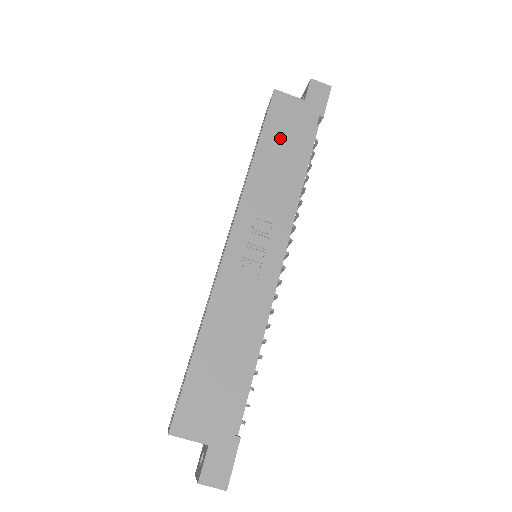
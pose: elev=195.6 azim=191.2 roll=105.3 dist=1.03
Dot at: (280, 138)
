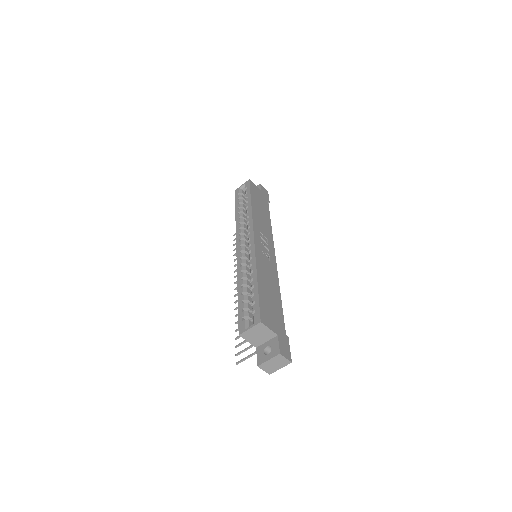
Dot at: (258, 202)
